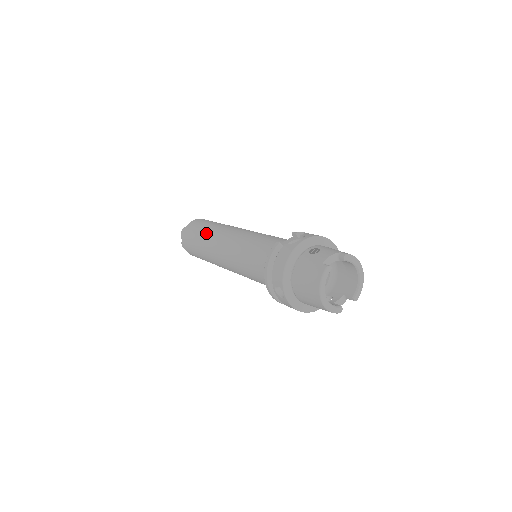
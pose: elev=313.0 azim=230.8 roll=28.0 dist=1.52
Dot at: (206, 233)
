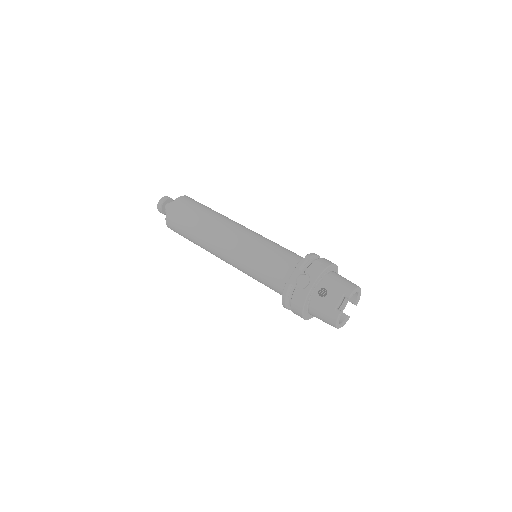
Dot at: (197, 234)
